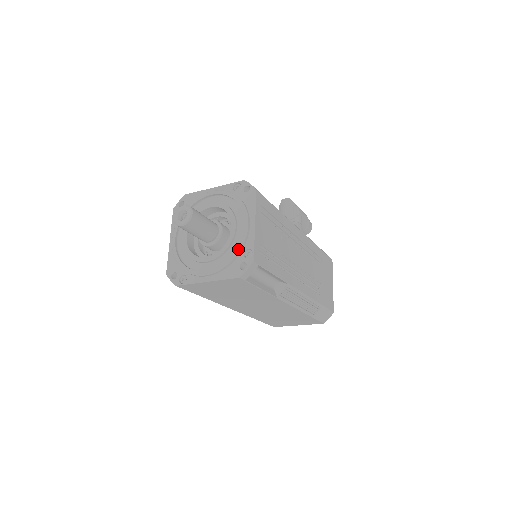
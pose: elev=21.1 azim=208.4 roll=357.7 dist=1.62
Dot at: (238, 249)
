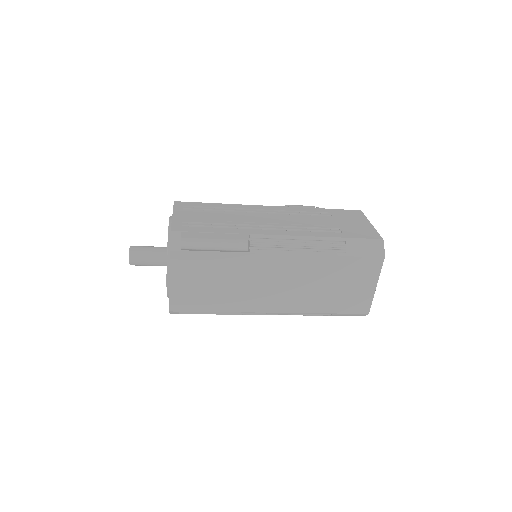
Dot at: occluded
